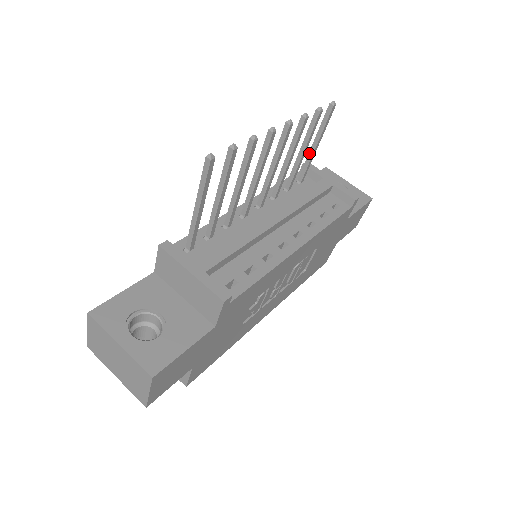
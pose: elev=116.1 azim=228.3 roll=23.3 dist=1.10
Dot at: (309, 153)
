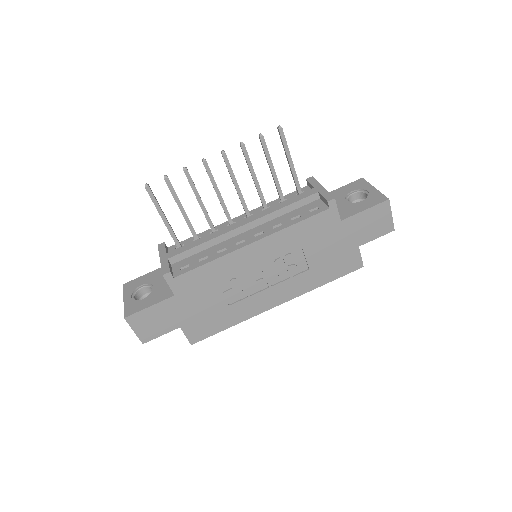
Dot at: (290, 169)
